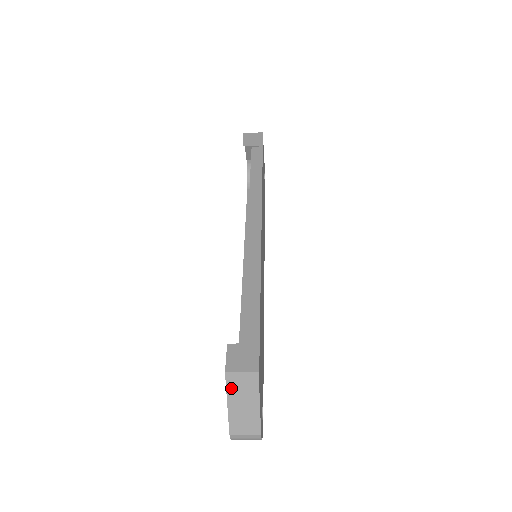
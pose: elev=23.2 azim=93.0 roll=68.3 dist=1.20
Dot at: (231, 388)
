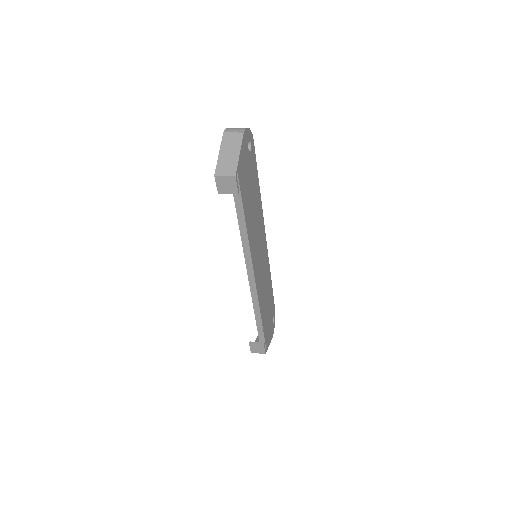
Dot at: occluded
